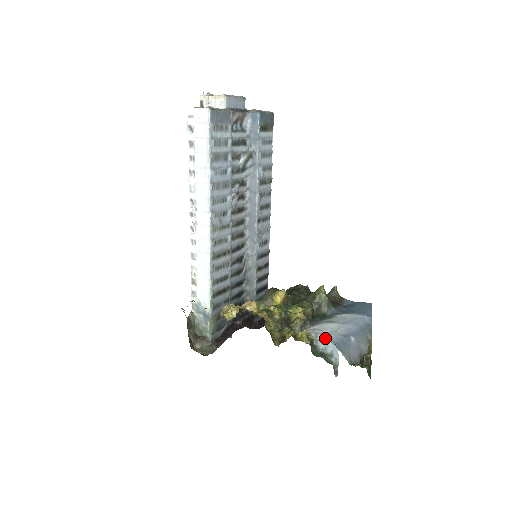
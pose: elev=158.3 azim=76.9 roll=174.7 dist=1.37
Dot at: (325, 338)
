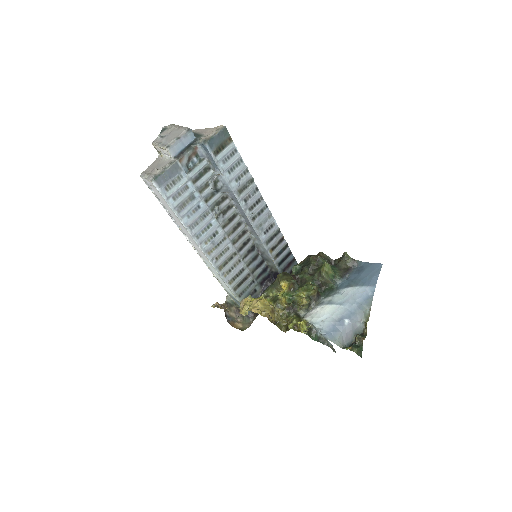
Dot at: (318, 328)
